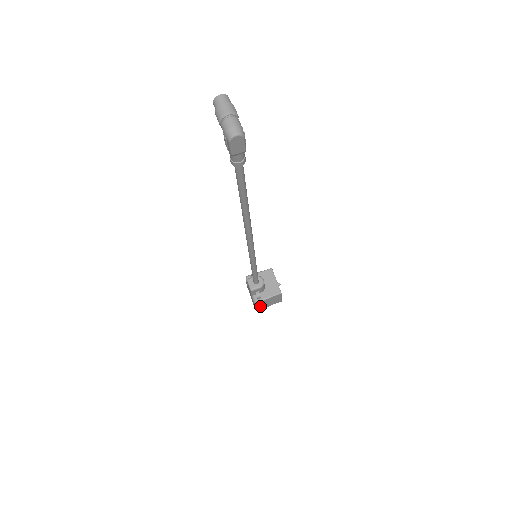
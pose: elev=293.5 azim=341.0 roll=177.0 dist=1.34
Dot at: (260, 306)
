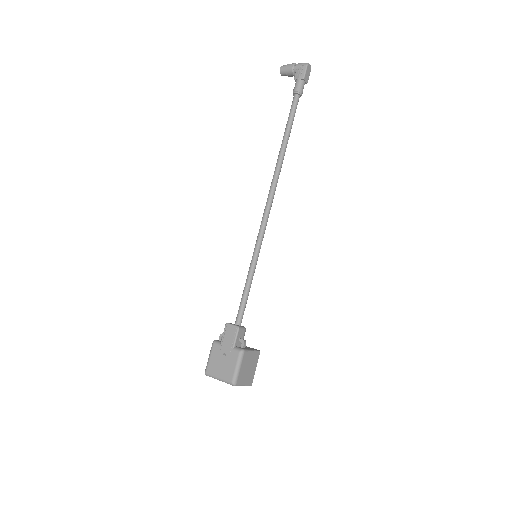
Dot at: (241, 369)
